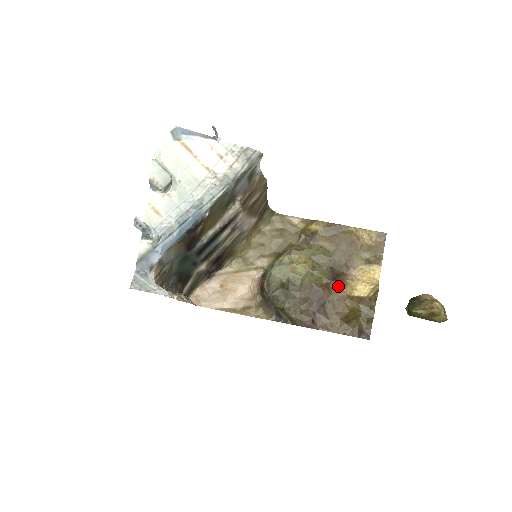
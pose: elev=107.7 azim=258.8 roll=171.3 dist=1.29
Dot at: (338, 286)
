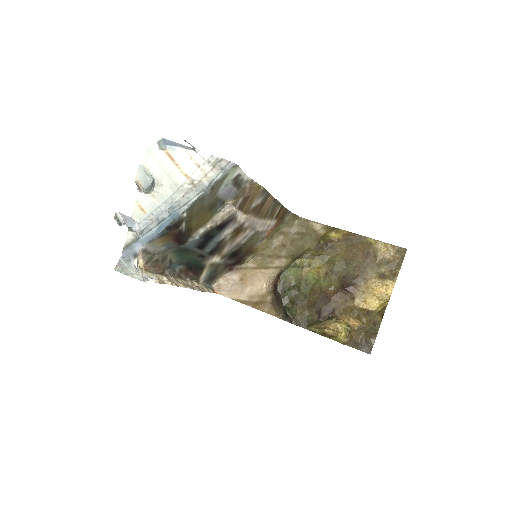
Dot at: (347, 296)
